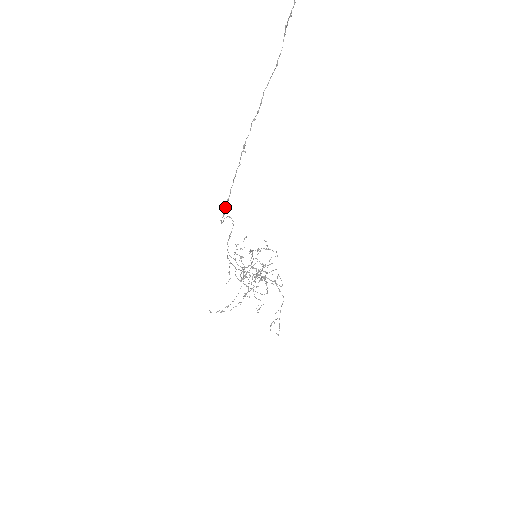
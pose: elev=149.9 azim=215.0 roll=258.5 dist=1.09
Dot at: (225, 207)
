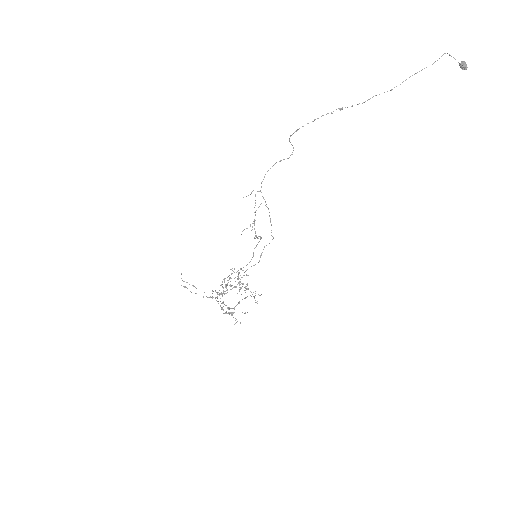
Dot at: (303, 126)
